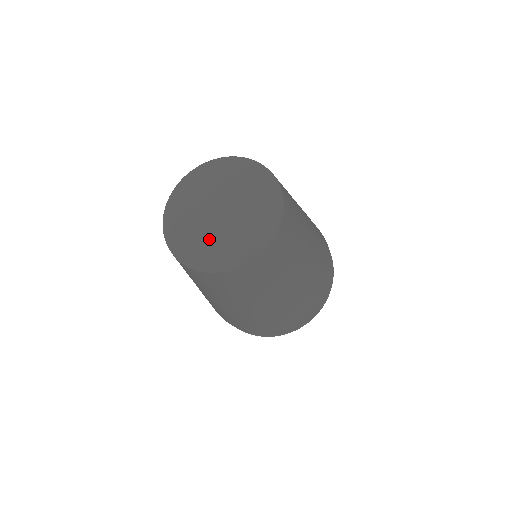
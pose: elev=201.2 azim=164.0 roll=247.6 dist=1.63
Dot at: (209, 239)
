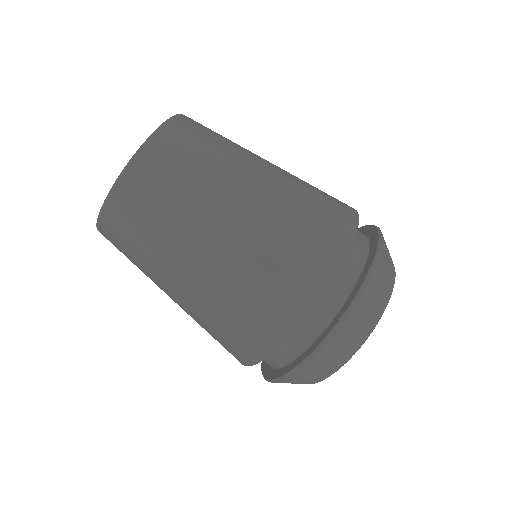
Dot at: occluded
